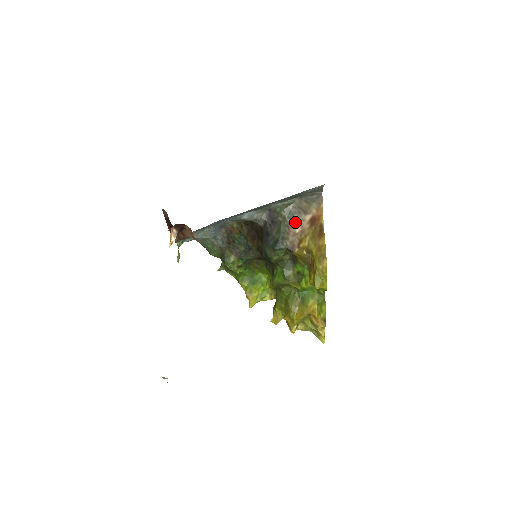
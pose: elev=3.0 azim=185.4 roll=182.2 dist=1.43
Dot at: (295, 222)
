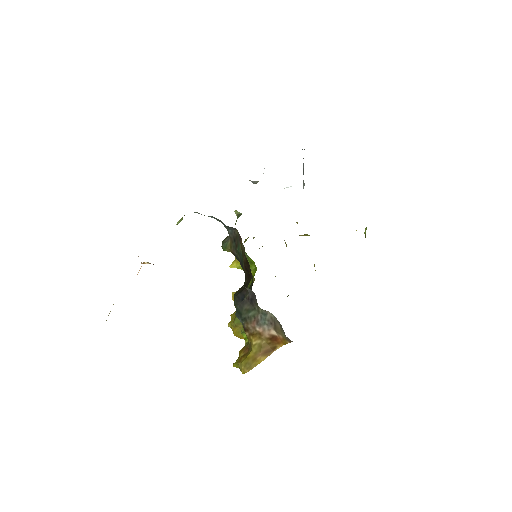
Dot at: (262, 324)
